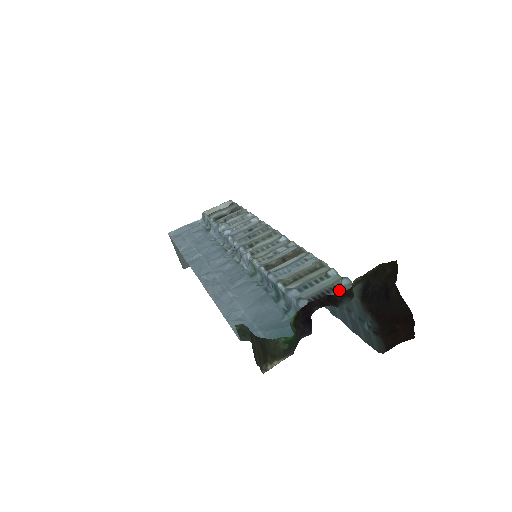
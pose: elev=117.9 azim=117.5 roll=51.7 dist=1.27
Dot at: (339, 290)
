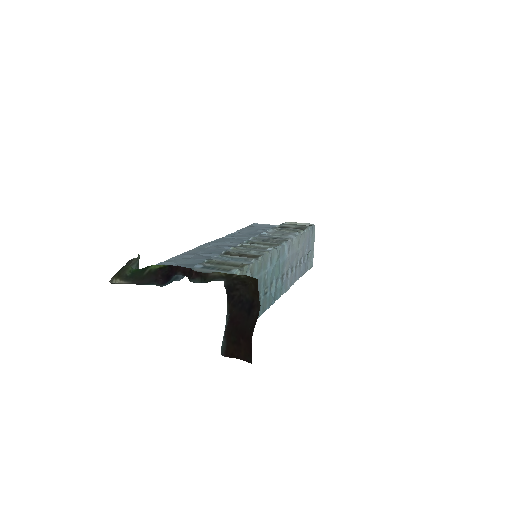
Dot at: occluded
